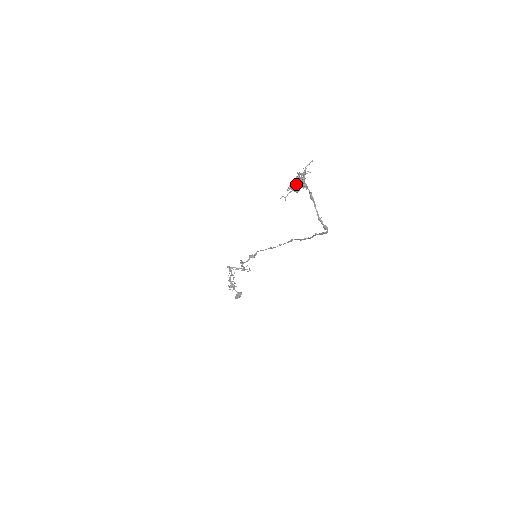
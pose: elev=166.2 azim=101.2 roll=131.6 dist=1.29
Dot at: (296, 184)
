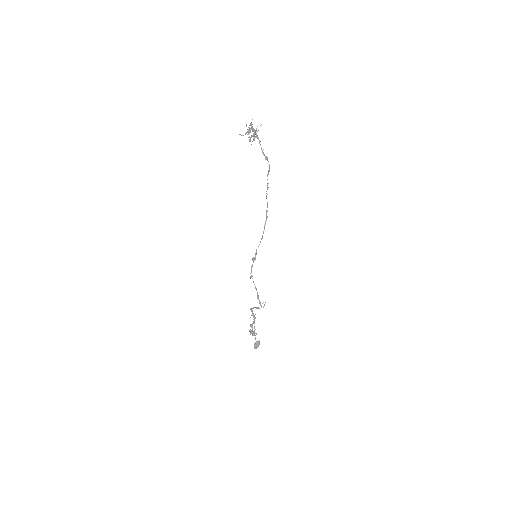
Dot at: (252, 135)
